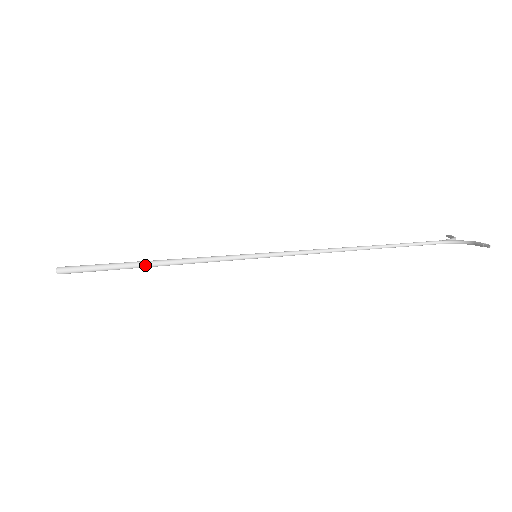
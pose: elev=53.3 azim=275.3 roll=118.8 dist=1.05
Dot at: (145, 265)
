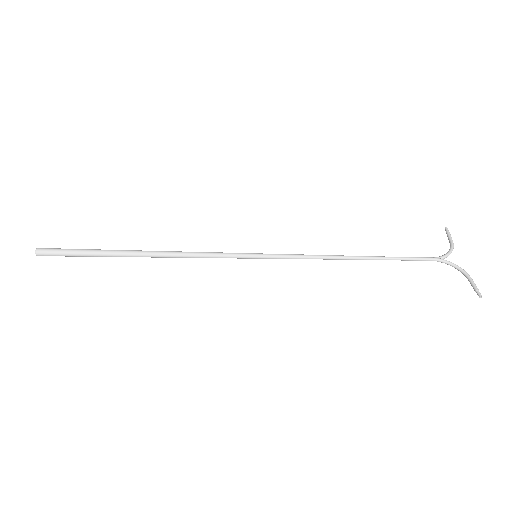
Dot at: (137, 256)
